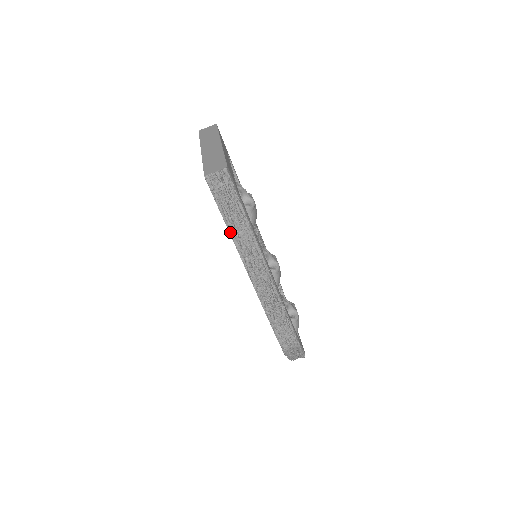
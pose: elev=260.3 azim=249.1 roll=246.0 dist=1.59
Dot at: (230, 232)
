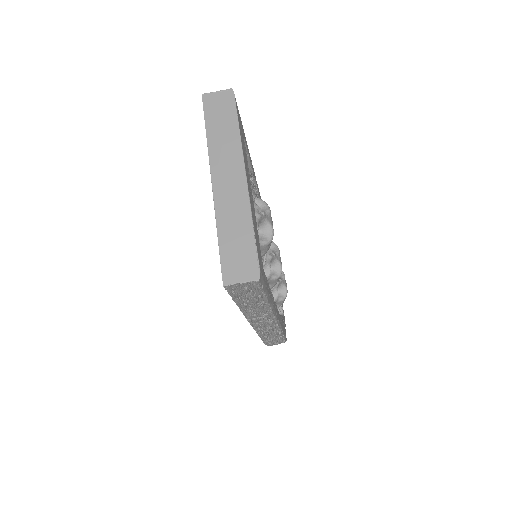
Dot at: (241, 310)
